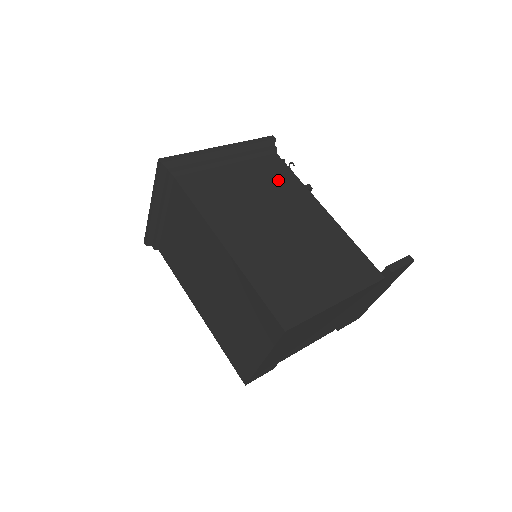
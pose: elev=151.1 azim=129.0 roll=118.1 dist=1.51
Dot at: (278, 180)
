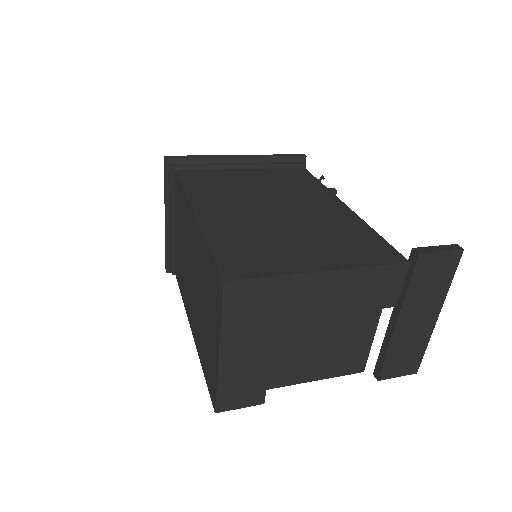
Dot at: (295, 182)
